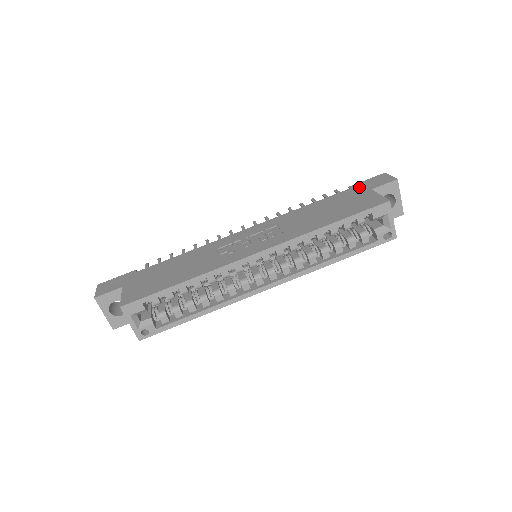
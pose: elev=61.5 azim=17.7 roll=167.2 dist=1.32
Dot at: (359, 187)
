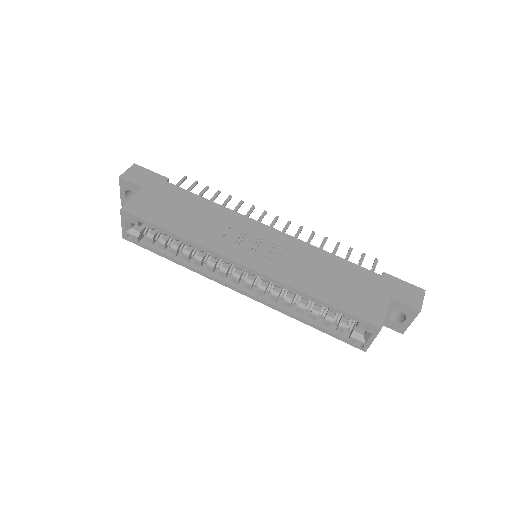
Dot at: (388, 283)
